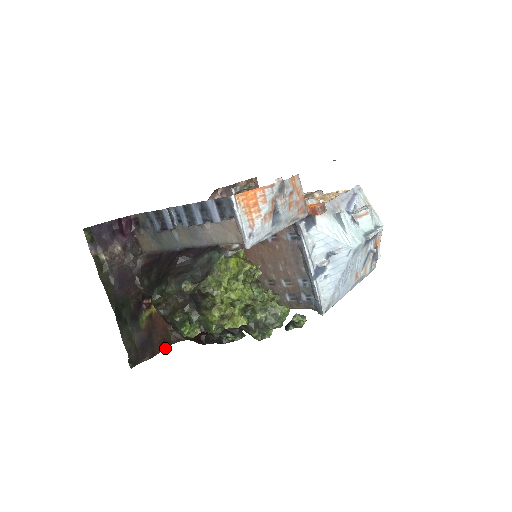
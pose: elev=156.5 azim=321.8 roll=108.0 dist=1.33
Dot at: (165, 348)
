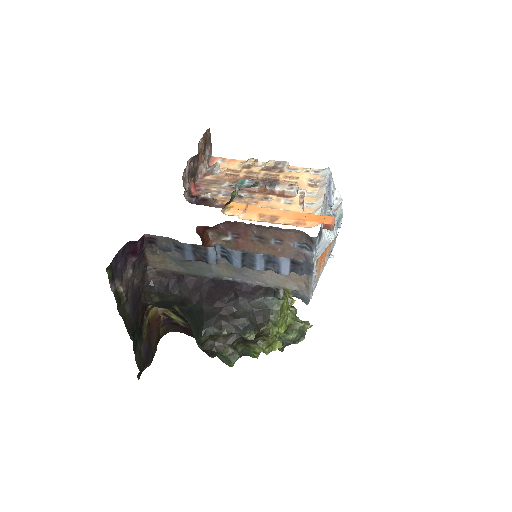
Dot at: occluded
